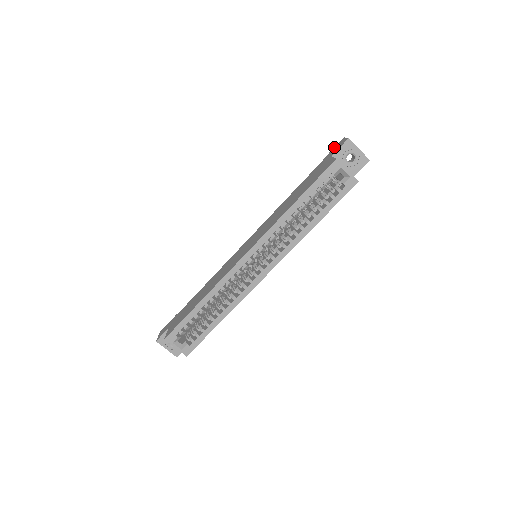
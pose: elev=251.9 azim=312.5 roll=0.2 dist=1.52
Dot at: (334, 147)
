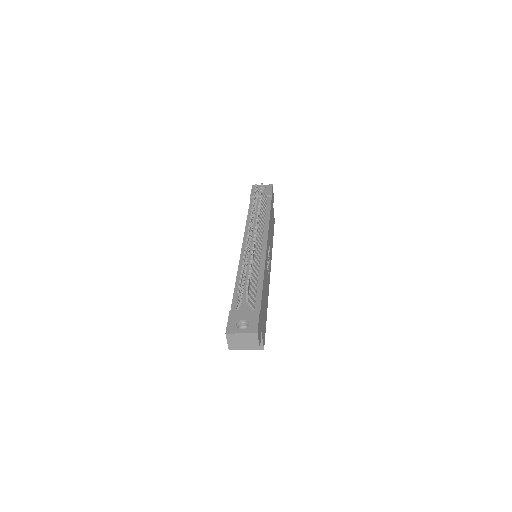
Dot at: (227, 324)
